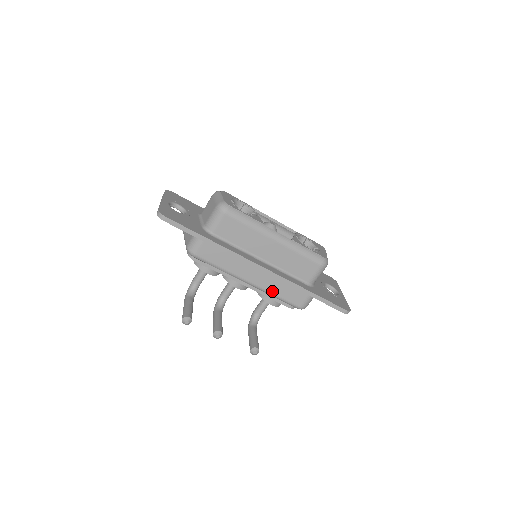
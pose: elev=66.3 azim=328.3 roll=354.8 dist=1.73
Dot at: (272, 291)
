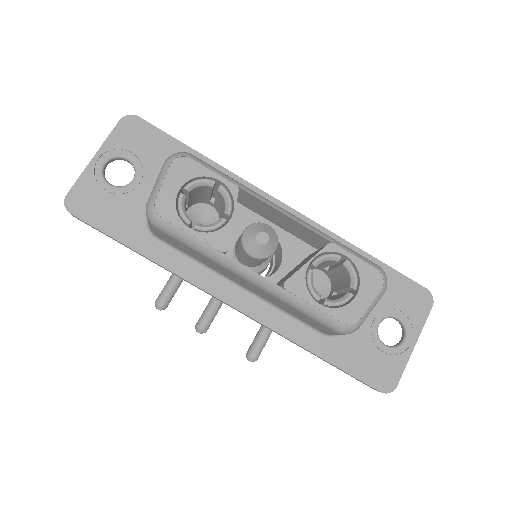
Dot at: occluded
